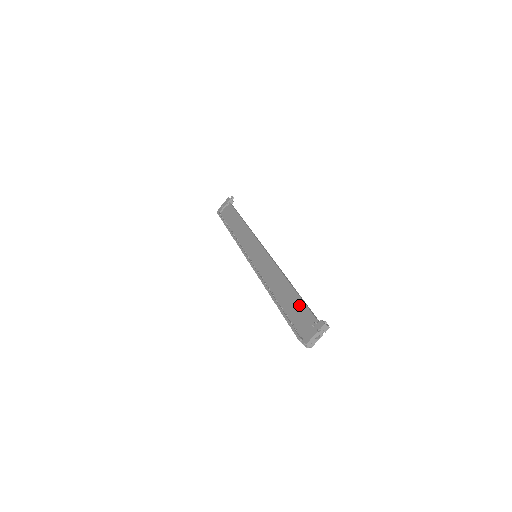
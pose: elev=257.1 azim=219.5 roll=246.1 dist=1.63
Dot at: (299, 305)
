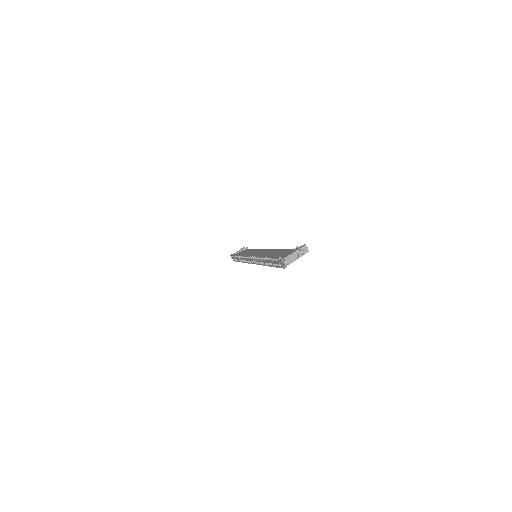
Dot at: (286, 251)
